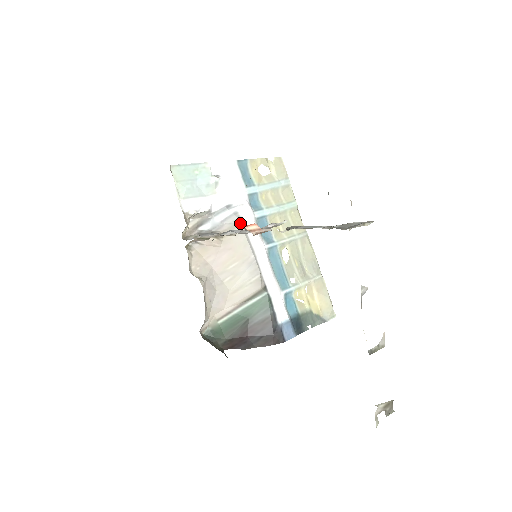
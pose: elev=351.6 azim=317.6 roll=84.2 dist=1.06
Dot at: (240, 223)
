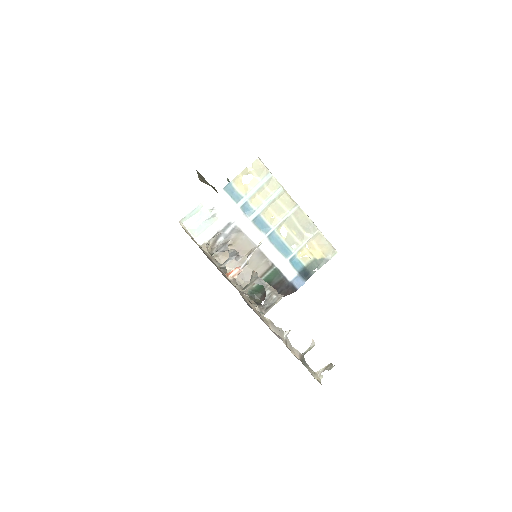
Dot at: (241, 232)
